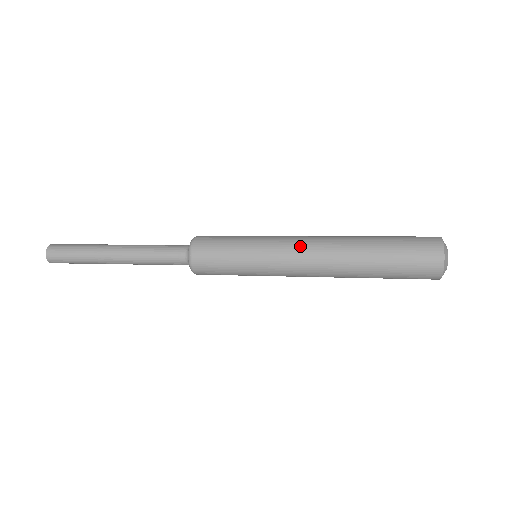
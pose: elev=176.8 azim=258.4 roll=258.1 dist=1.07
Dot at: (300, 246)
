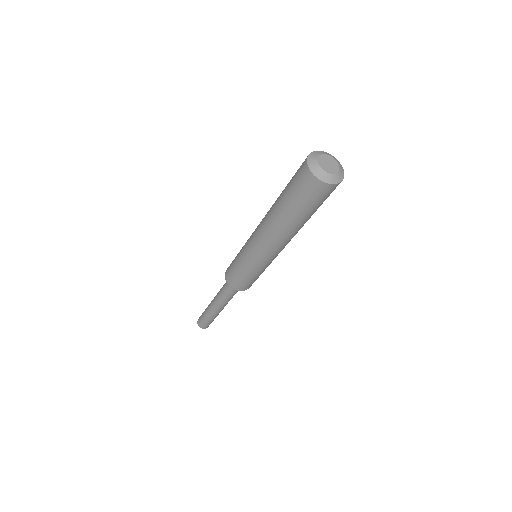
Dot at: (255, 234)
